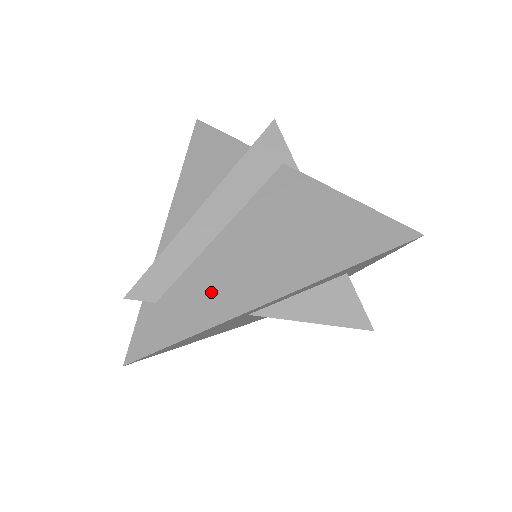
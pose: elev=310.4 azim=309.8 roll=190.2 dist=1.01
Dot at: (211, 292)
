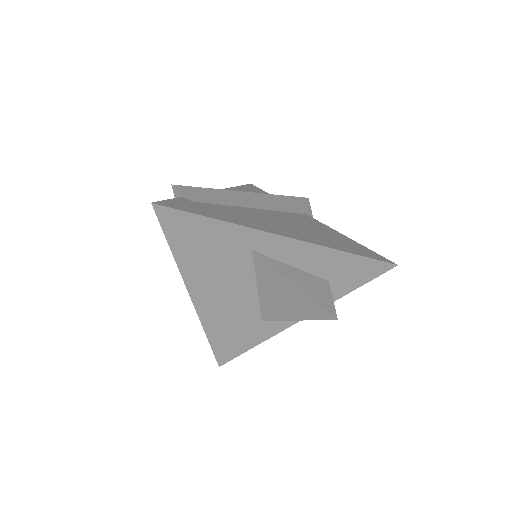
Dot at: (238, 216)
